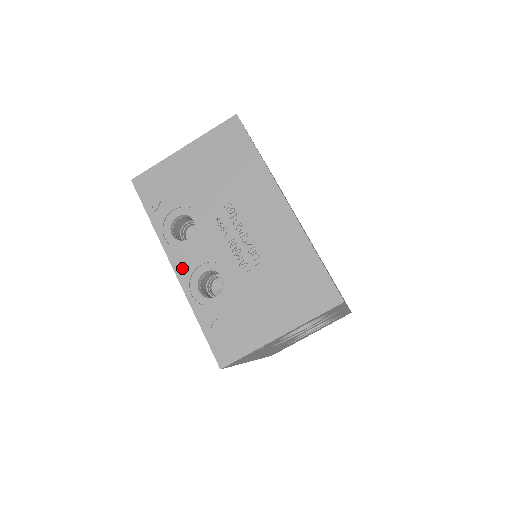
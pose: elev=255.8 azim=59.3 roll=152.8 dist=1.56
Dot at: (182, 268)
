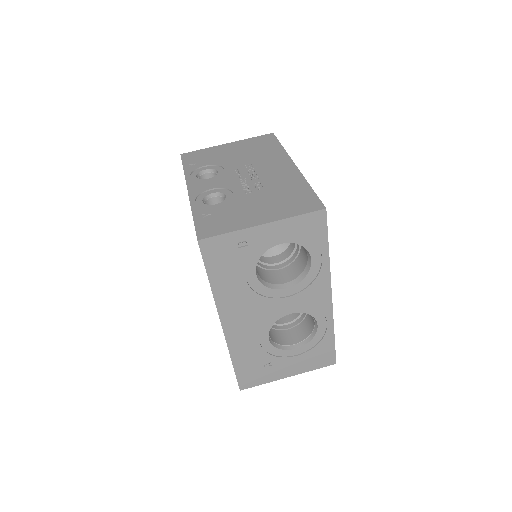
Dot at: (195, 190)
